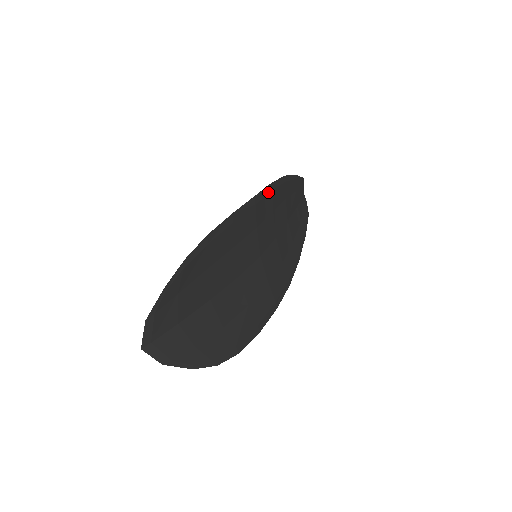
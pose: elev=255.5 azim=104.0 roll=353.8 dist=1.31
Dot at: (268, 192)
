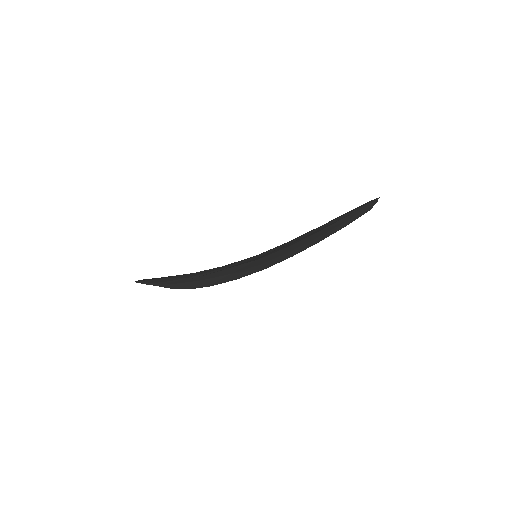
Dot at: occluded
